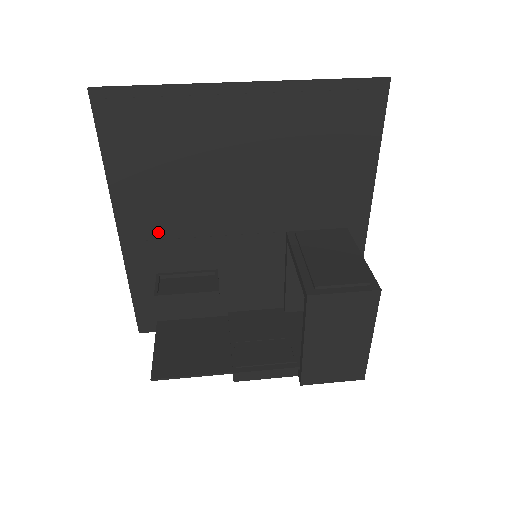
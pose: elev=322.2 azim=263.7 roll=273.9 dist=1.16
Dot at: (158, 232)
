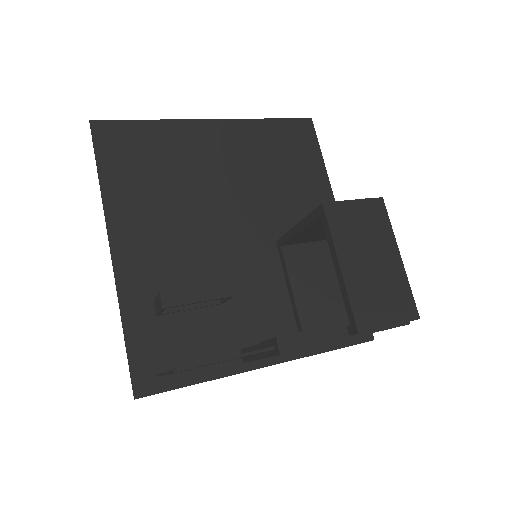
Dot at: (153, 248)
